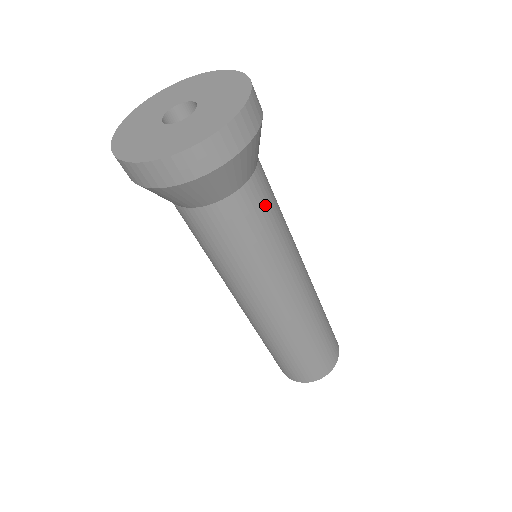
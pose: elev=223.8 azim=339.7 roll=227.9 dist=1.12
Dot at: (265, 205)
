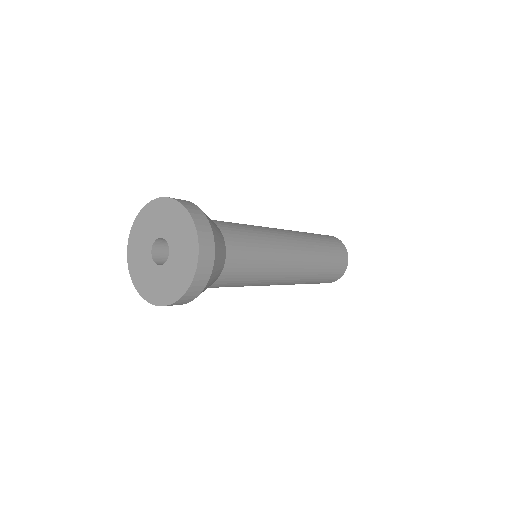
Dot at: (229, 284)
